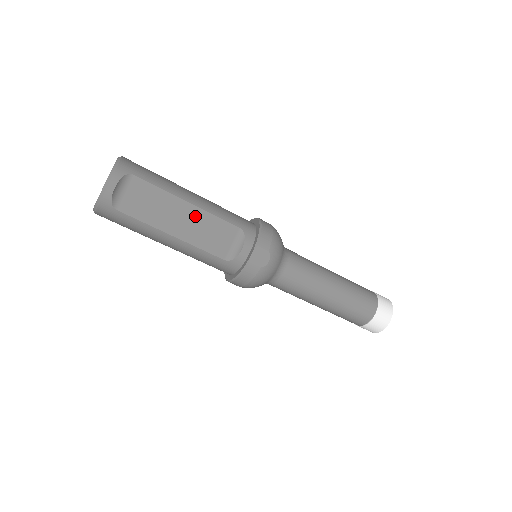
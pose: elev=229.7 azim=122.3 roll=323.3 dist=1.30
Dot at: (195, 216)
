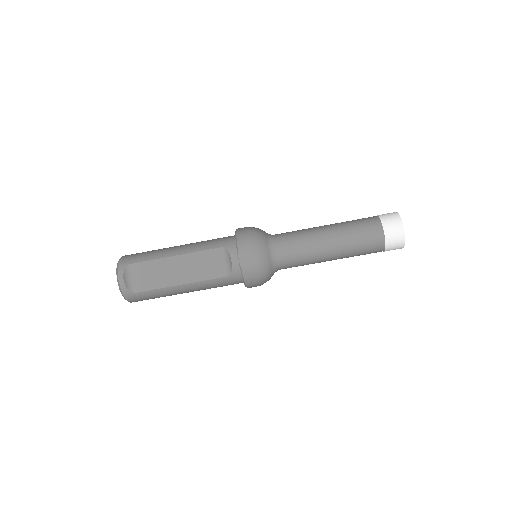
Dot at: (186, 262)
